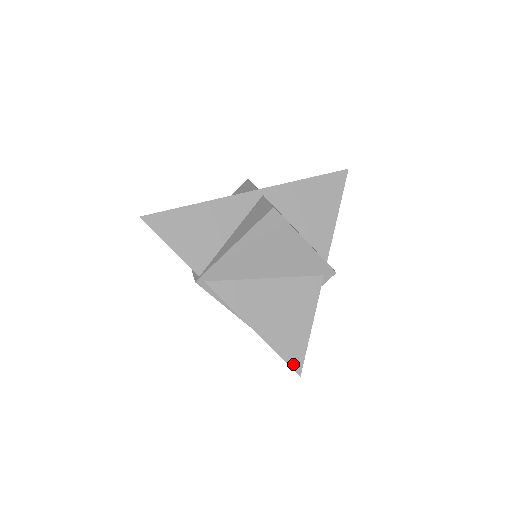
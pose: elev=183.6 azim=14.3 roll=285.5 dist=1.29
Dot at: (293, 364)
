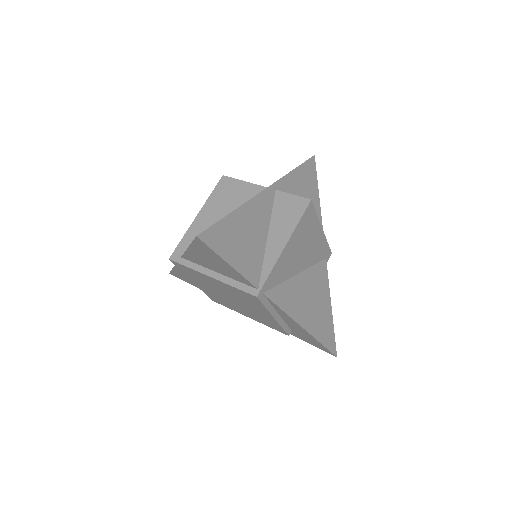
Dot at: (331, 348)
